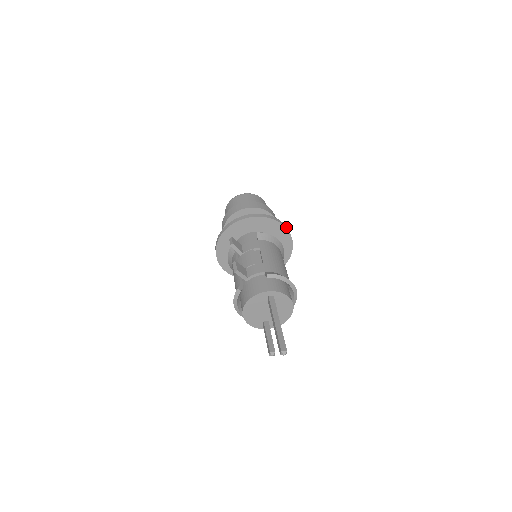
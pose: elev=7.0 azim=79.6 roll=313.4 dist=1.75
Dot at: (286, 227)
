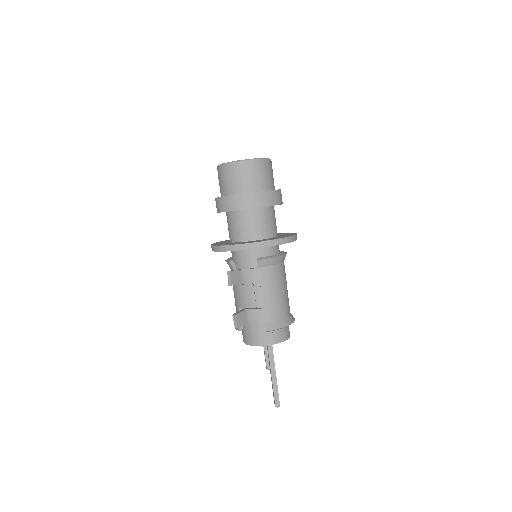
Dot at: (291, 239)
